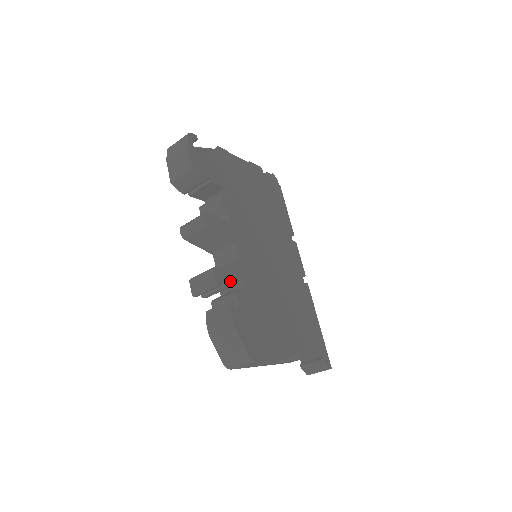
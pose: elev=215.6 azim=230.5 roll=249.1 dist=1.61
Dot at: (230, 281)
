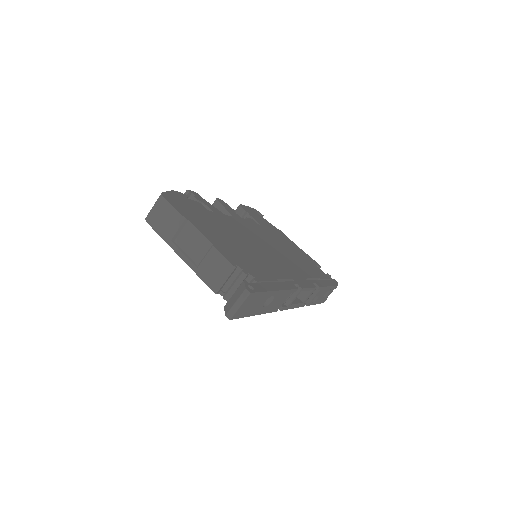
Dot at: (200, 201)
